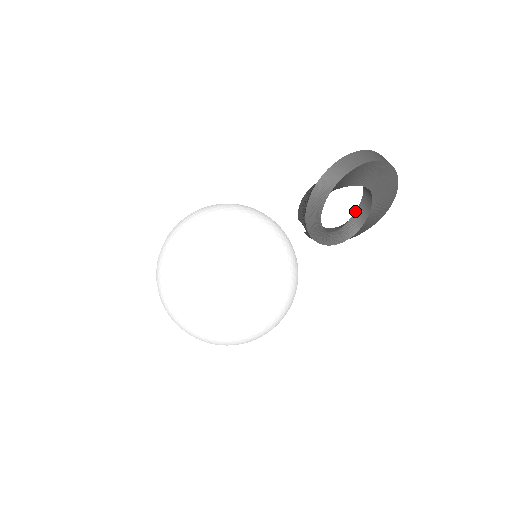
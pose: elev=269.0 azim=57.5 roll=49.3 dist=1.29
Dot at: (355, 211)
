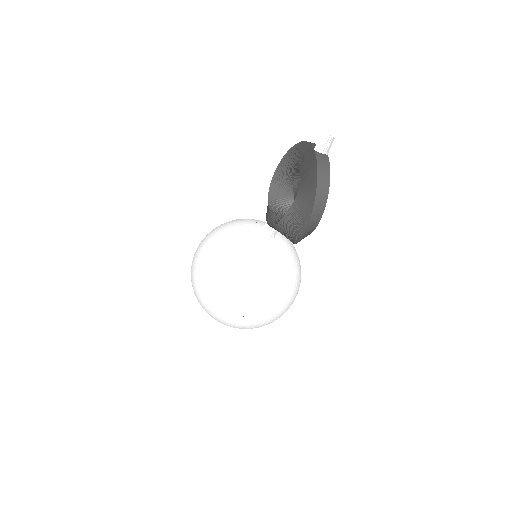
Dot at: (294, 175)
